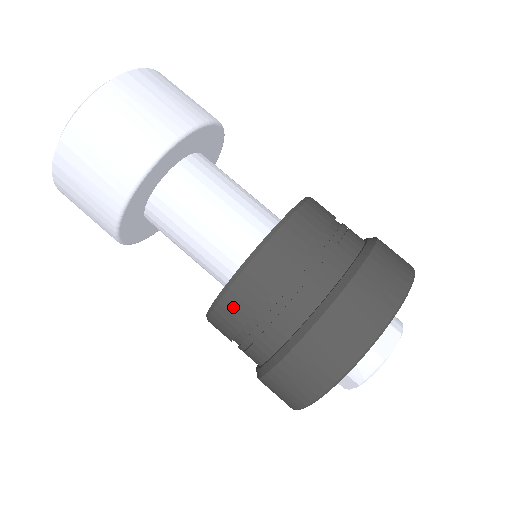
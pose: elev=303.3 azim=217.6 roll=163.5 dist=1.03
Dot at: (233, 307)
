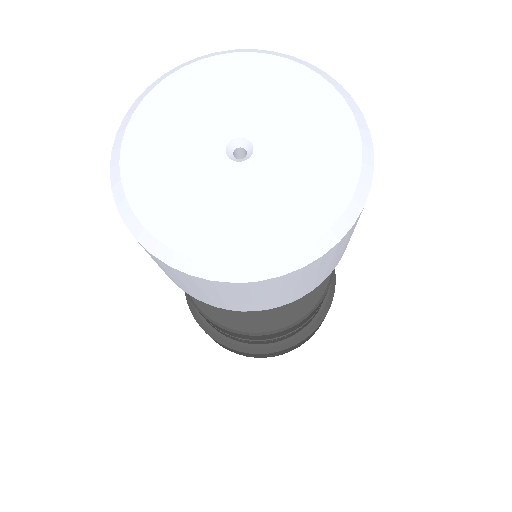
Dot at: occluded
